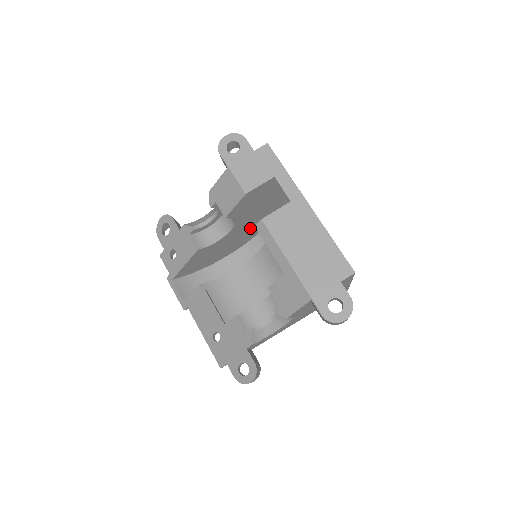
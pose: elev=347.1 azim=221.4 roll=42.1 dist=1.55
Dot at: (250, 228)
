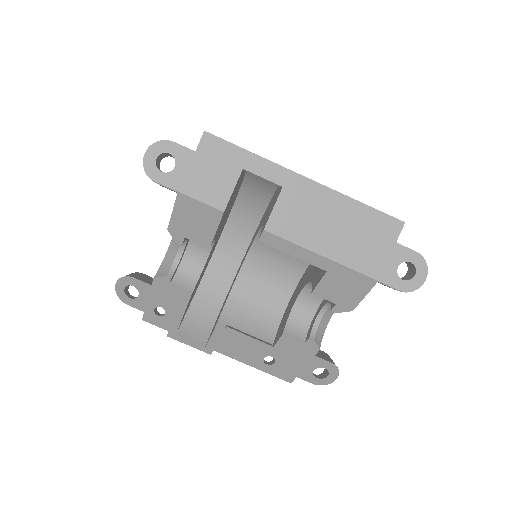
Dot at: (222, 227)
